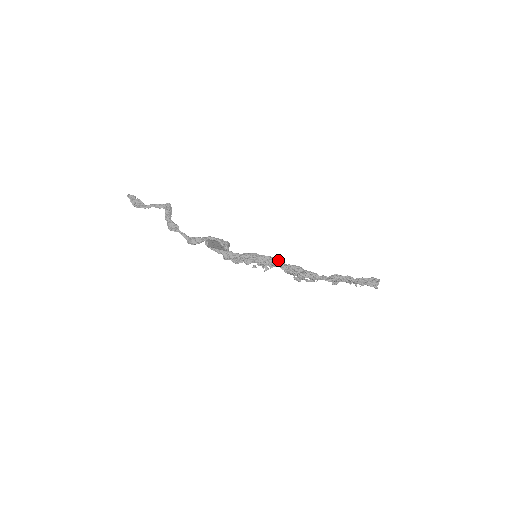
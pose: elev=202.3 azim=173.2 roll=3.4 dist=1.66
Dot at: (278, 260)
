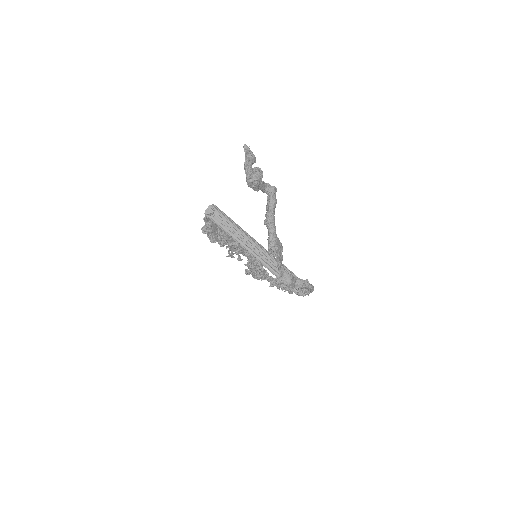
Dot at: occluded
